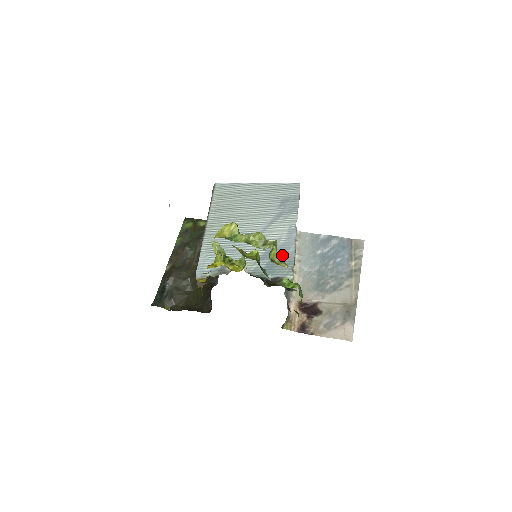
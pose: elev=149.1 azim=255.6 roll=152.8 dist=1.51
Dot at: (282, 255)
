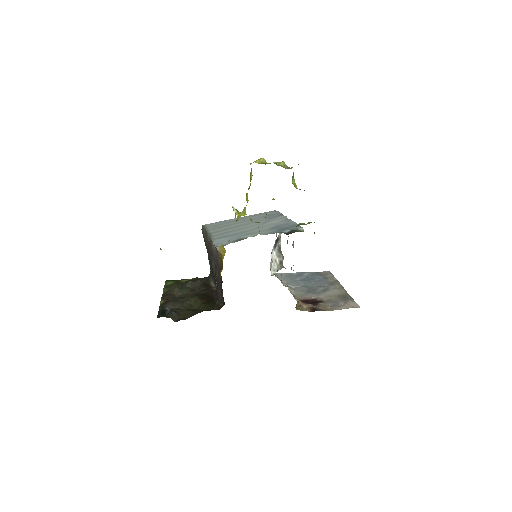
Dot at: (287, 225)
